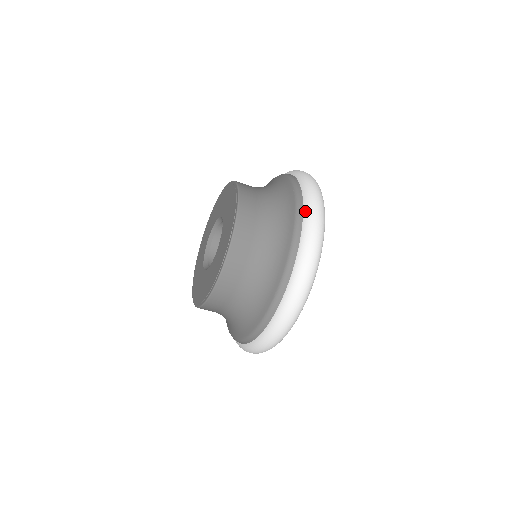
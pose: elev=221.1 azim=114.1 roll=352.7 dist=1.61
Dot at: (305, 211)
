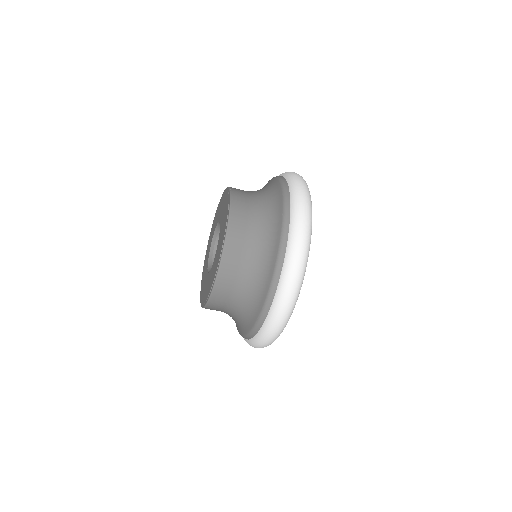
Dot at: (288, 248)
